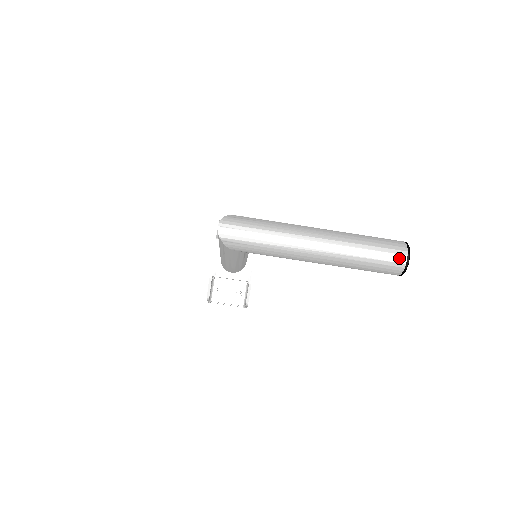
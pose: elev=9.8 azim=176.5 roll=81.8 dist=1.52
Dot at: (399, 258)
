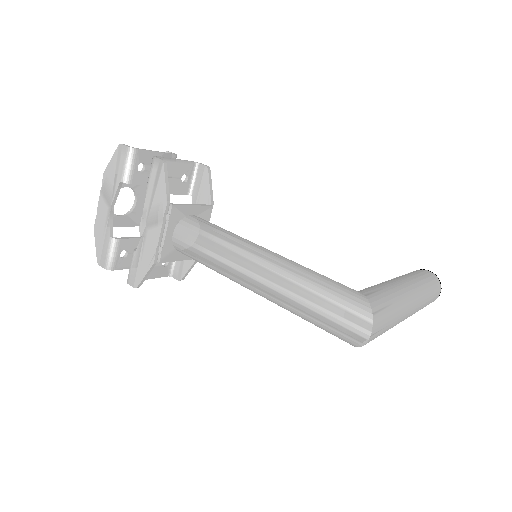
Dot at: occluded
